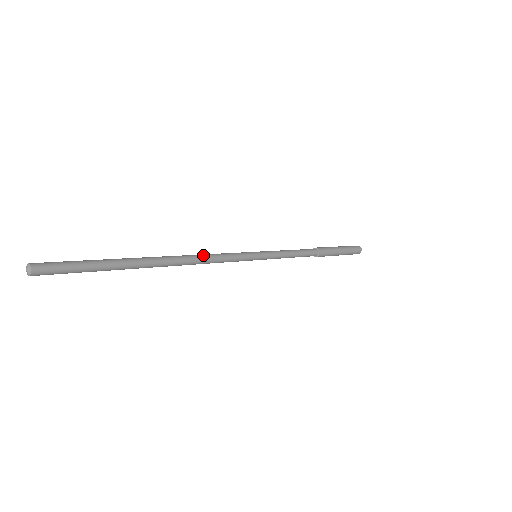
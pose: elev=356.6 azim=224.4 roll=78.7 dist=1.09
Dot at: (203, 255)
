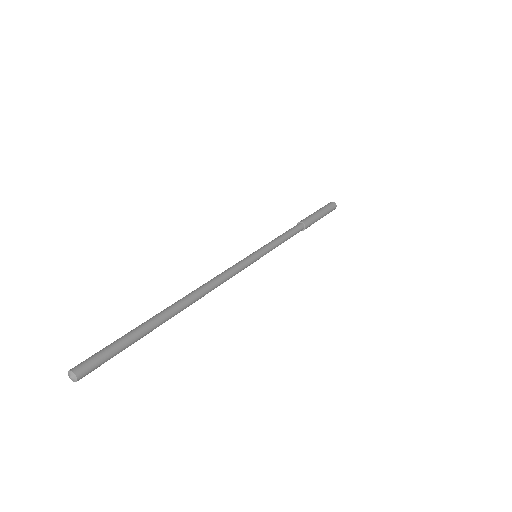
Dot at: (217, 282)
